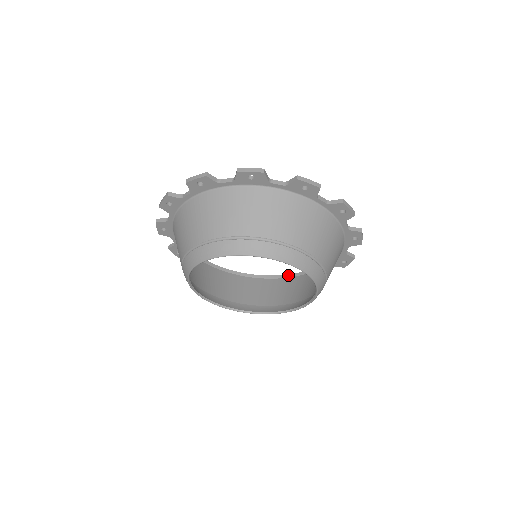
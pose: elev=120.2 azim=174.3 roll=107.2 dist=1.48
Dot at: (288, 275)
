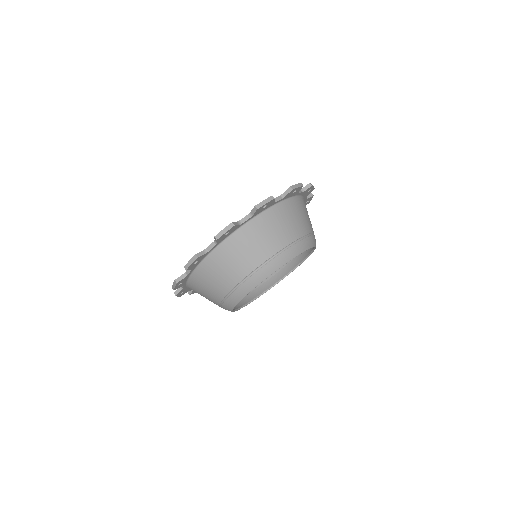
Dot at: occluded
